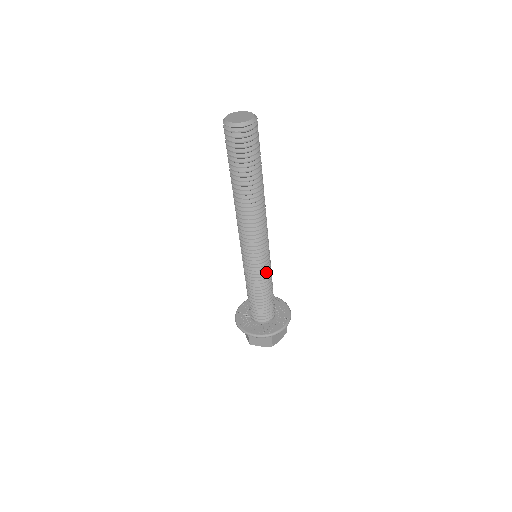
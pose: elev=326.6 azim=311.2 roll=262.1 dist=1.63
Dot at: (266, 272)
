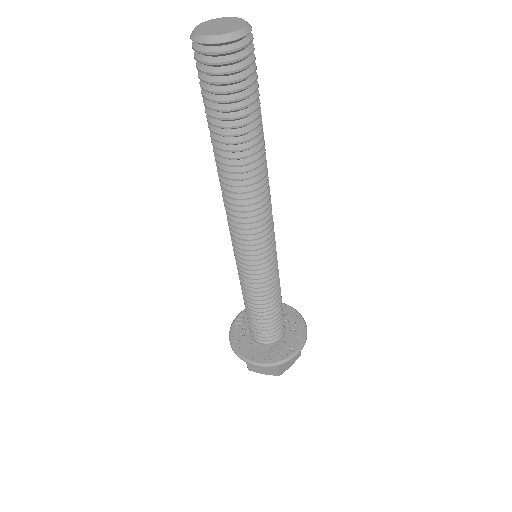
Dot at: occluded
